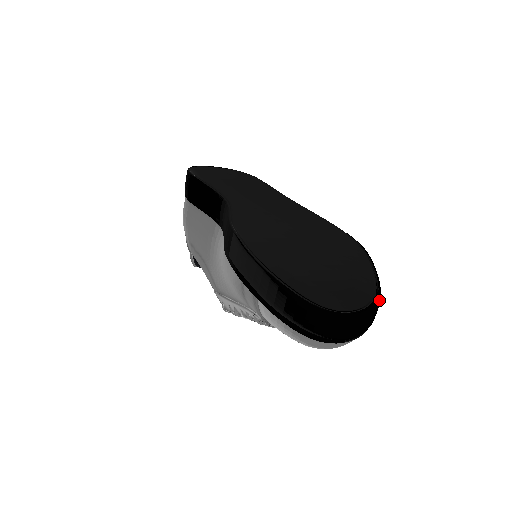
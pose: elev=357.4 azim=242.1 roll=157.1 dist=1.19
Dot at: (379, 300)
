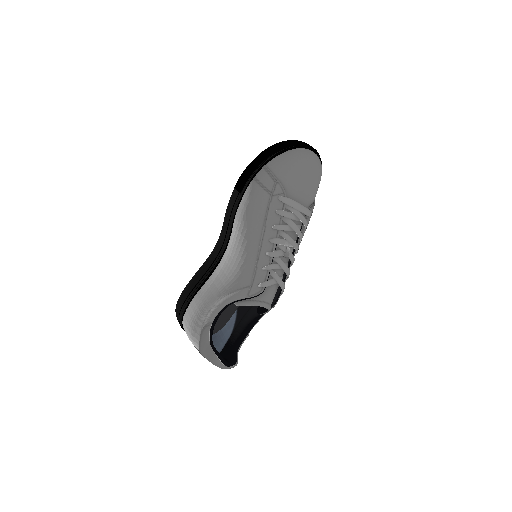
Dot at: occluded
